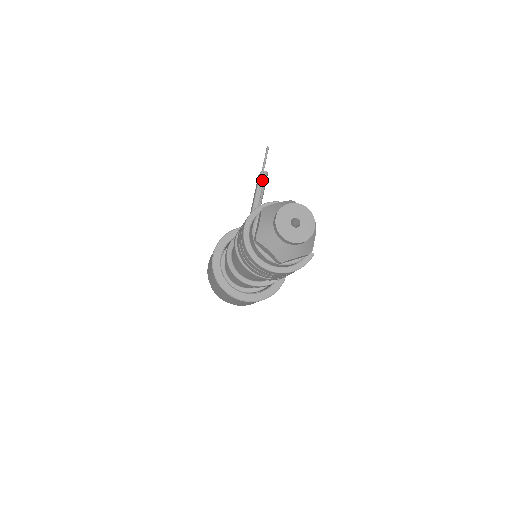
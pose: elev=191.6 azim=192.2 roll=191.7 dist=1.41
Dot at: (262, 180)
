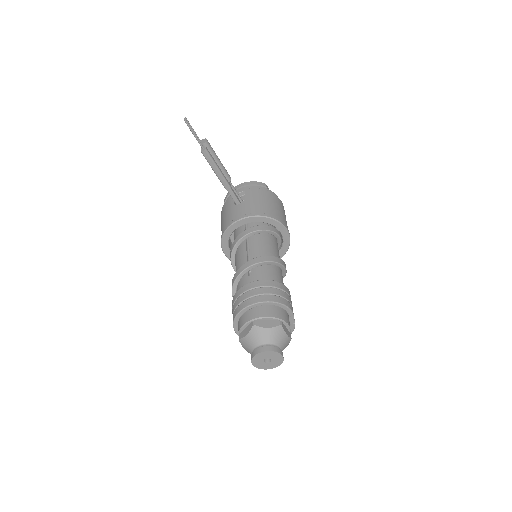
Dot at: (208, 157)
